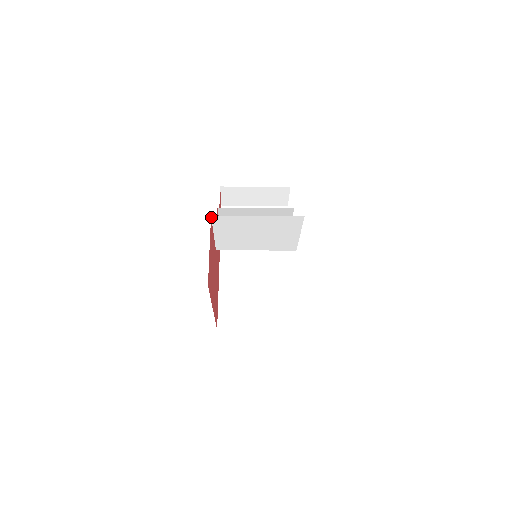
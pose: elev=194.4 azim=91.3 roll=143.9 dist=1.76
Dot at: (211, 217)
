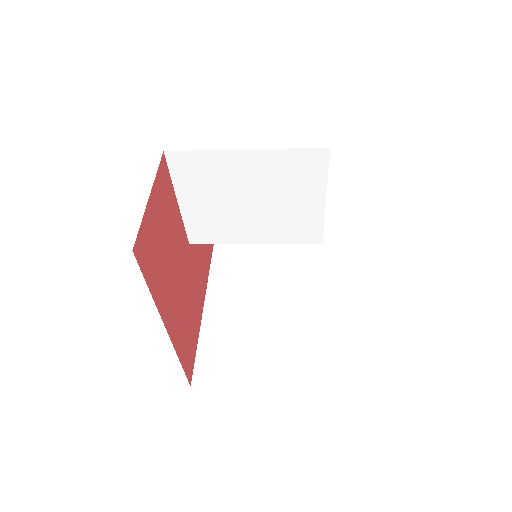
Dot at: (164, 156)
